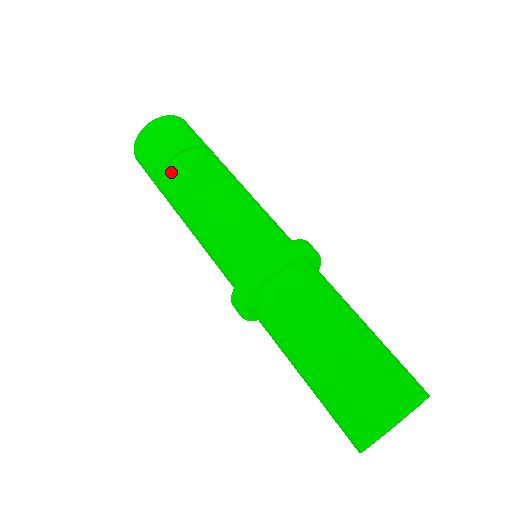
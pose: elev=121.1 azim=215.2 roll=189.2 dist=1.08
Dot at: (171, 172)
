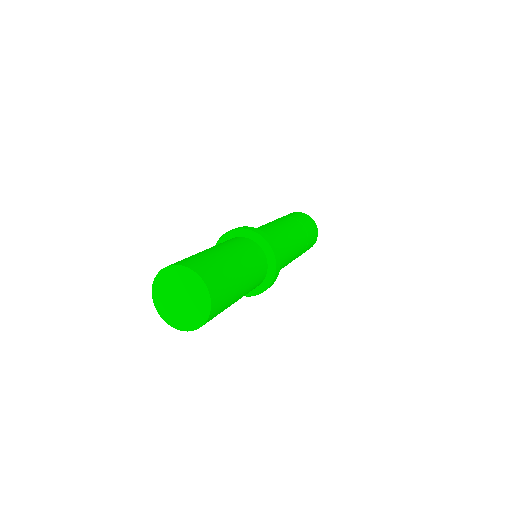
Dot at: occluded
